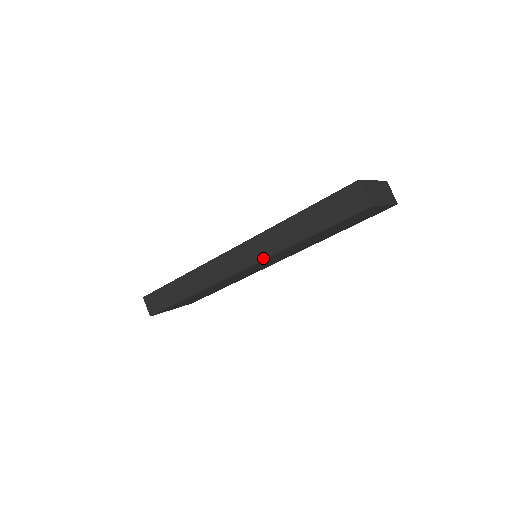
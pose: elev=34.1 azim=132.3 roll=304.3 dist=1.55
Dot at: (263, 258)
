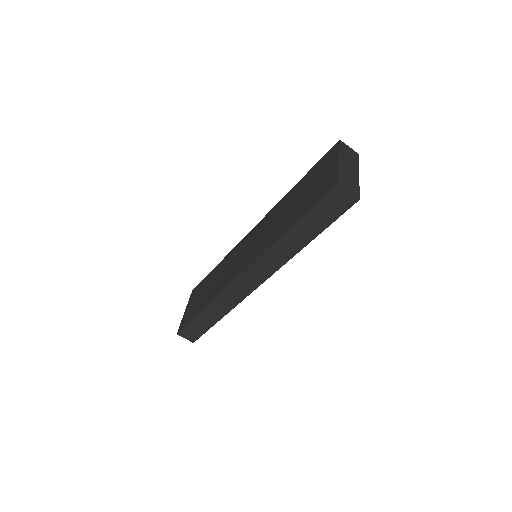
Dot at: (276, 269)
